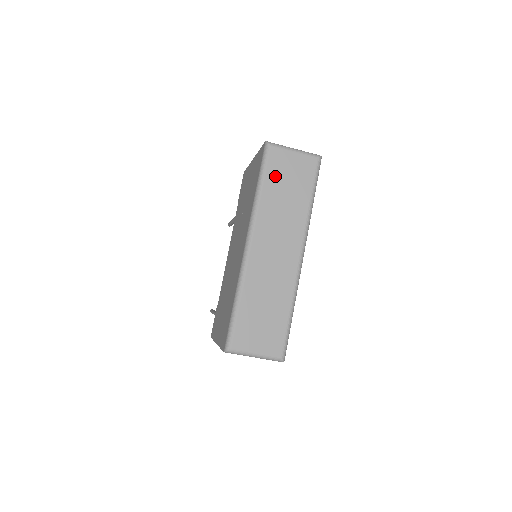
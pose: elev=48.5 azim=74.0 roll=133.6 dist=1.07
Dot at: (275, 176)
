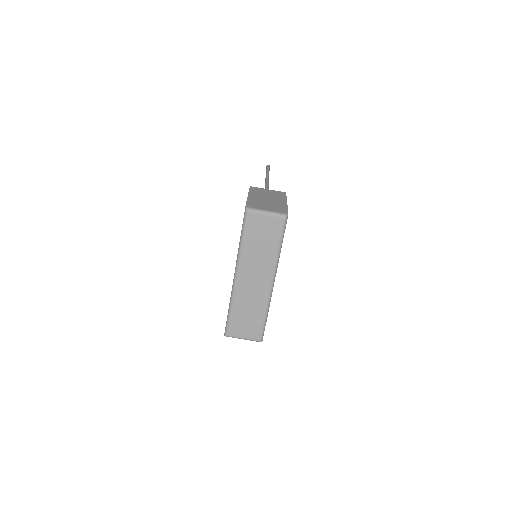
Dot at: (252, 233)
